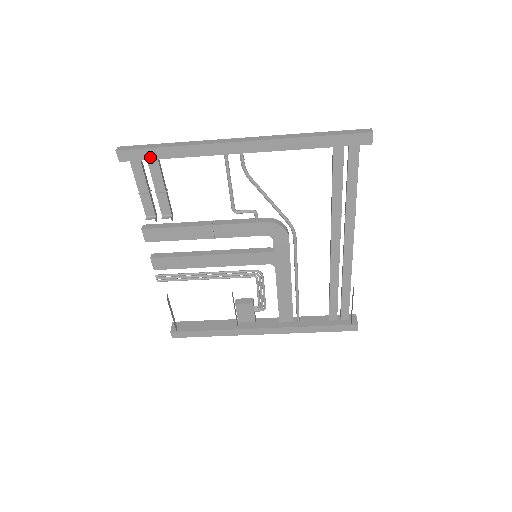
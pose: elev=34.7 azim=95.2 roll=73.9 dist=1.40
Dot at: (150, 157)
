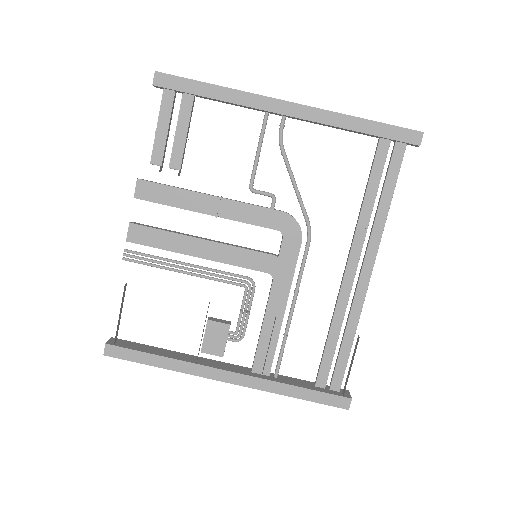
Dot at: (188, 90)
